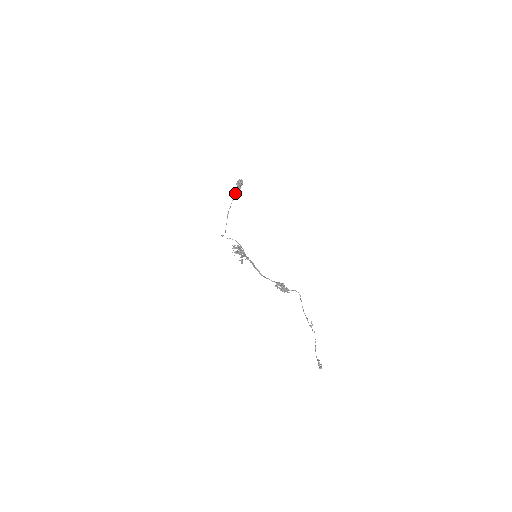
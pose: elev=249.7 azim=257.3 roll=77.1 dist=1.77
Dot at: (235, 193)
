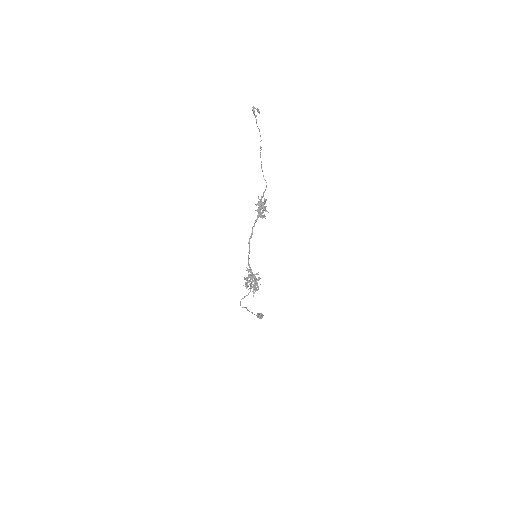
Dot at: occluded
